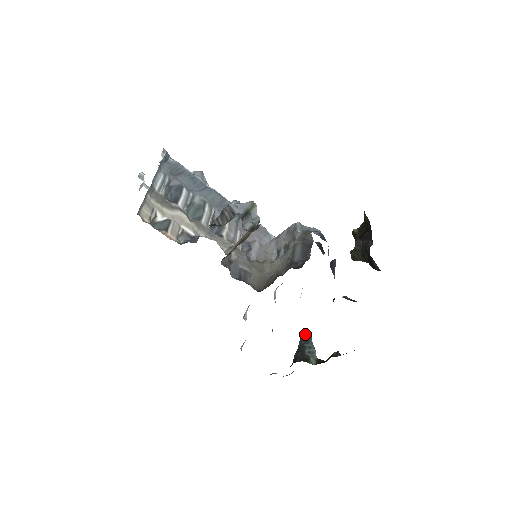
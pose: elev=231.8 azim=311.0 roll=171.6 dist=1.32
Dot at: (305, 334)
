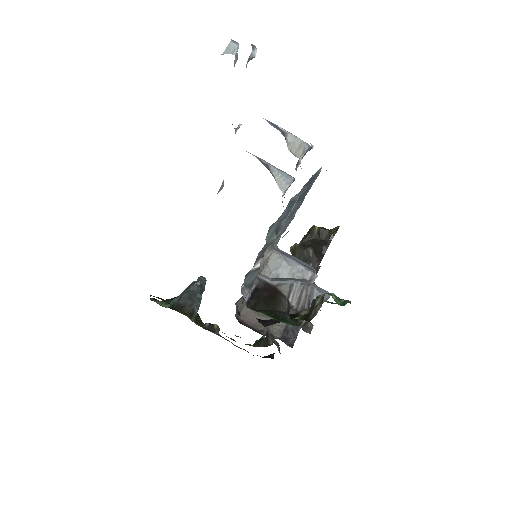
Dot at: (205, 282)
